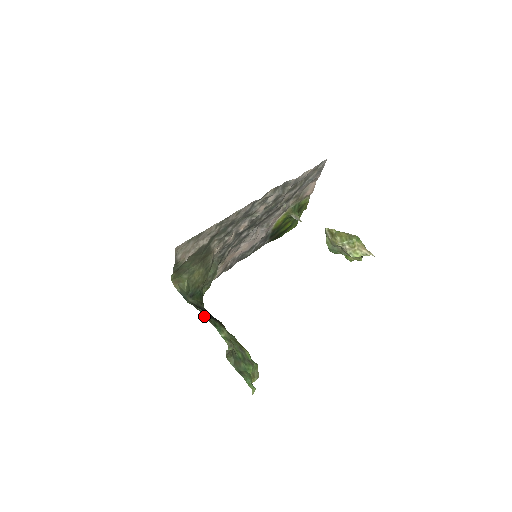
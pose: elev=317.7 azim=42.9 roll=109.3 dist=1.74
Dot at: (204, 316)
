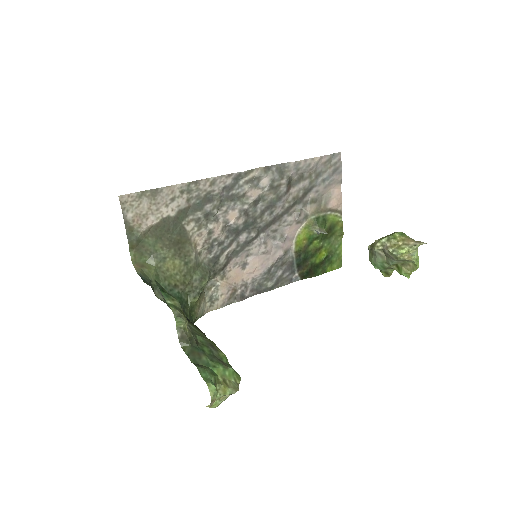
Dot at: (167, 304)
